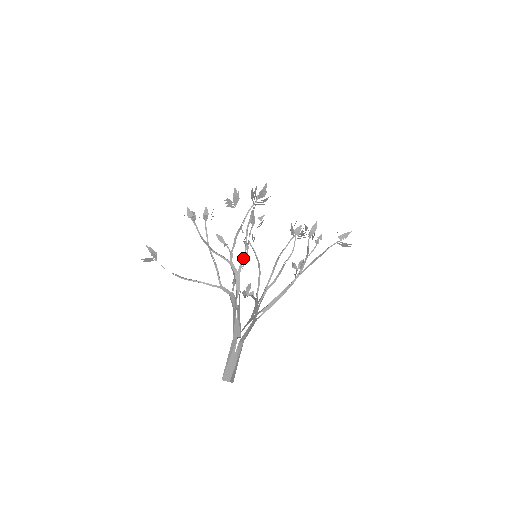
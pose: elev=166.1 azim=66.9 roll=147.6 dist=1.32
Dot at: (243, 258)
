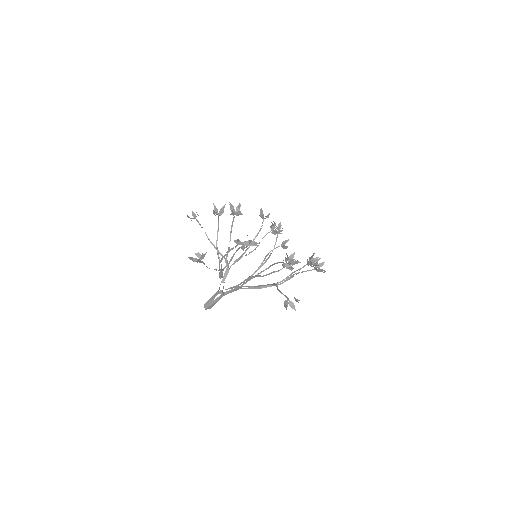
Dot at: (224, 268)
